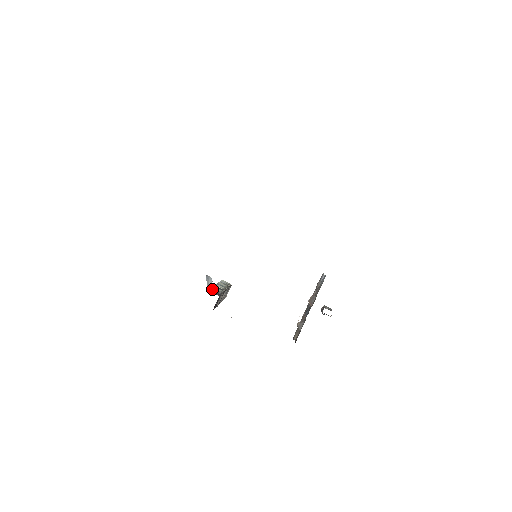
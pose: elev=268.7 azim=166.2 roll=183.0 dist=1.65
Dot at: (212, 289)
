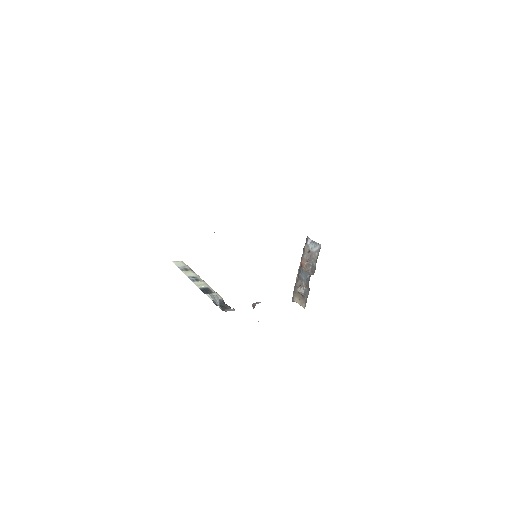
Dot at: (215, 302)
